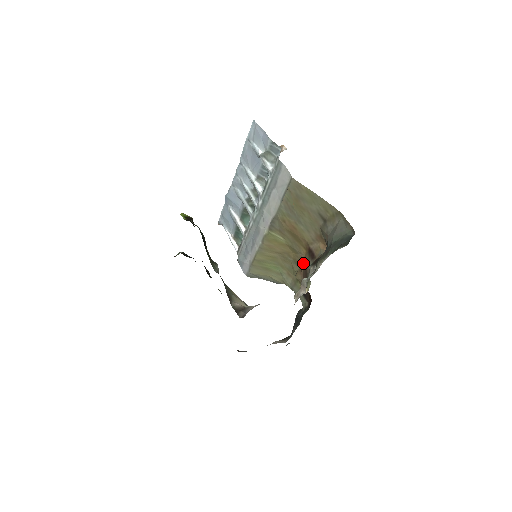
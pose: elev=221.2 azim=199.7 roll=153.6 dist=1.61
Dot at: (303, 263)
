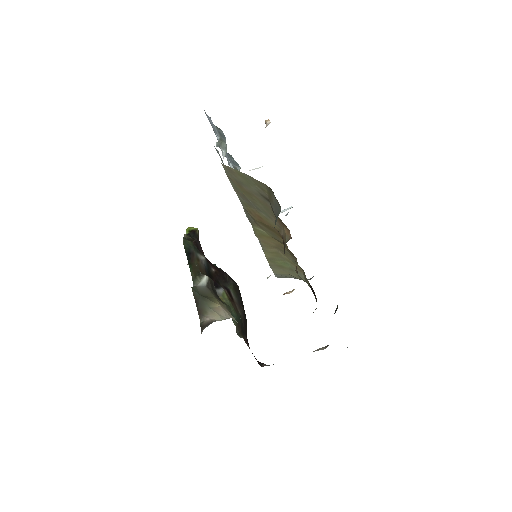
Dot at: occluded
